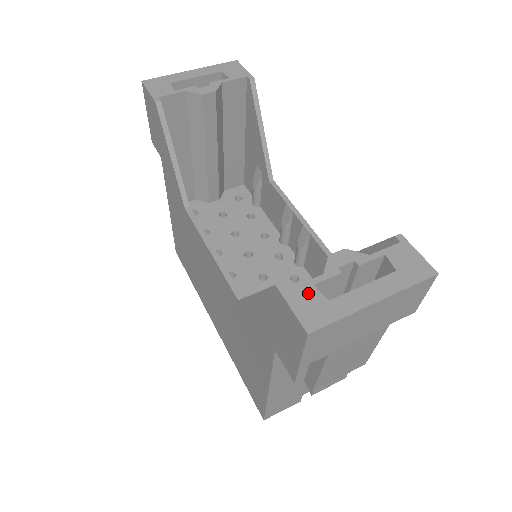
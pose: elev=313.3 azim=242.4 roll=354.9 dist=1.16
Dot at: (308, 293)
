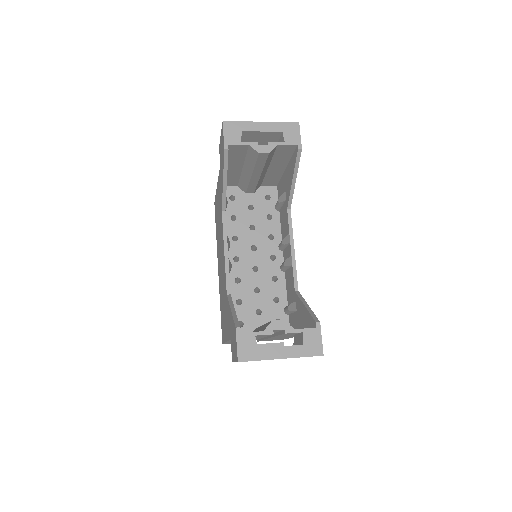
Dot at: (250, 339)
